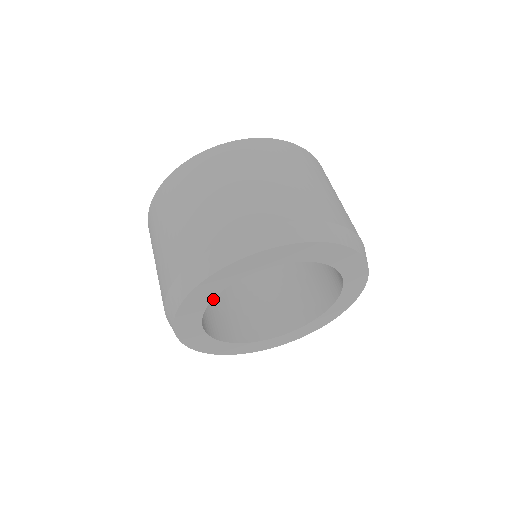
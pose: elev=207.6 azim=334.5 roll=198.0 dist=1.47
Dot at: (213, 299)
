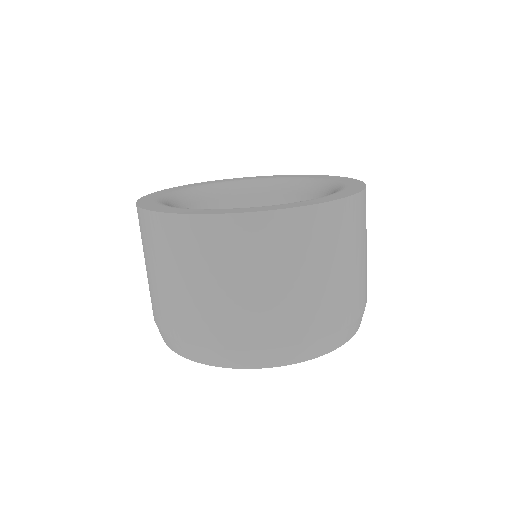
Dot at: occluded
